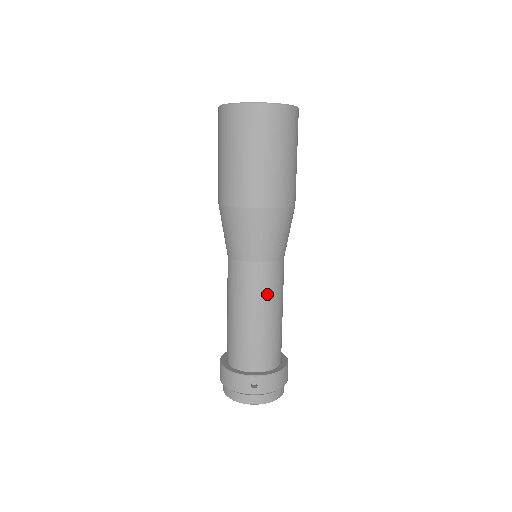
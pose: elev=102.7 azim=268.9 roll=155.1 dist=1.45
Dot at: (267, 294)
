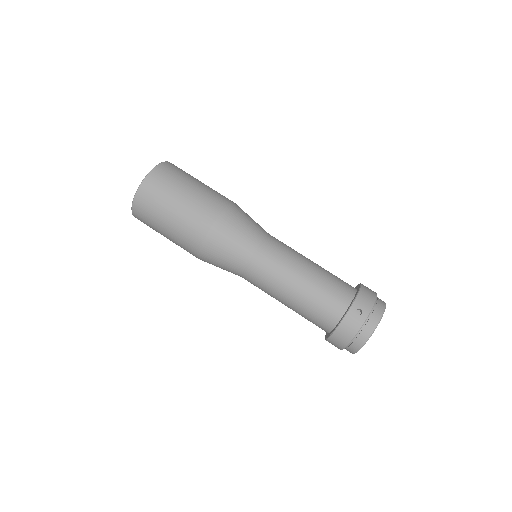
Dot at: (288, 257)
